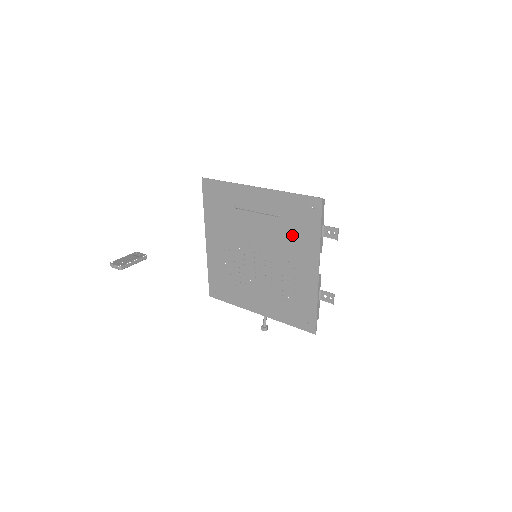
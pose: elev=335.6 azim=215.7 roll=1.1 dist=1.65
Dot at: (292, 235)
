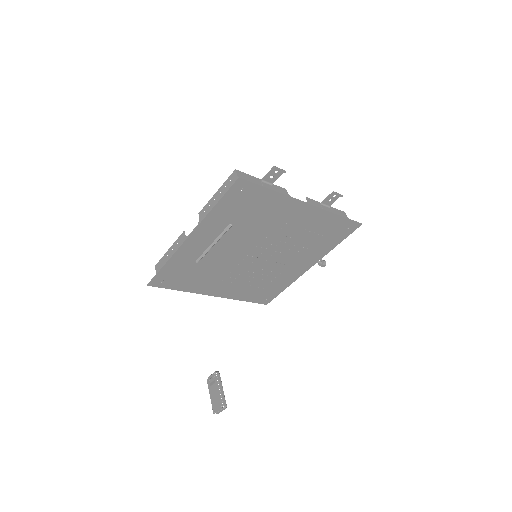
Dot at: (258, 218)
